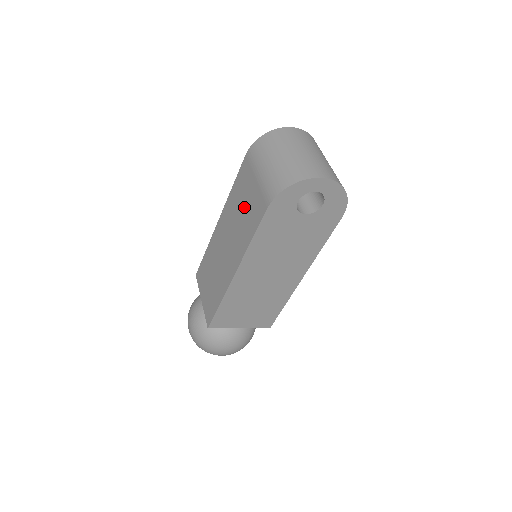
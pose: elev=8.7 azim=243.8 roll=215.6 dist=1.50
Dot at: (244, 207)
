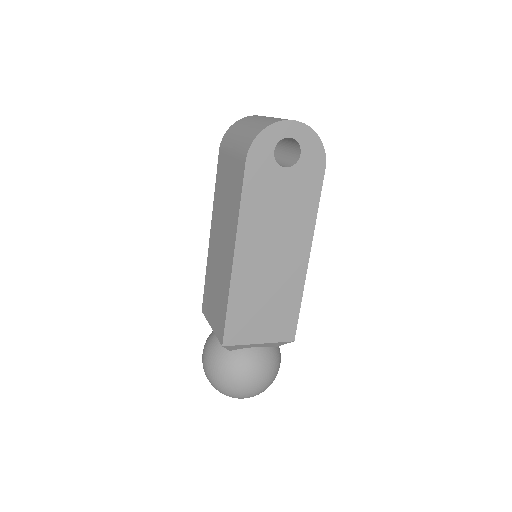
Dot at: (227, 190)
